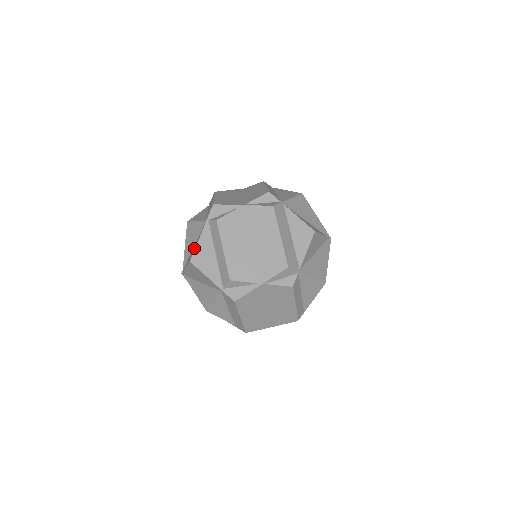
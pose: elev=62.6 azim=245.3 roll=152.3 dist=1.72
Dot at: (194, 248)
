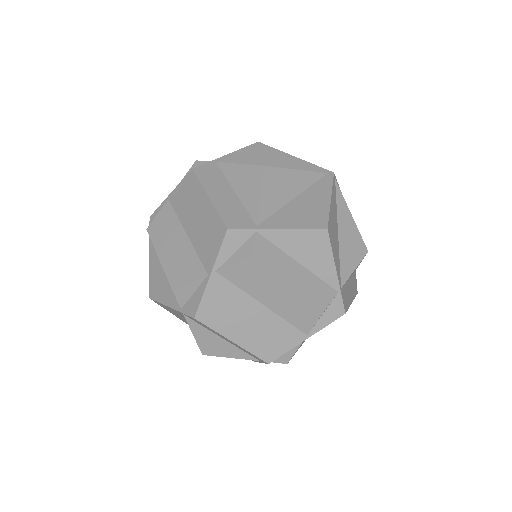
Dot at: occluded
